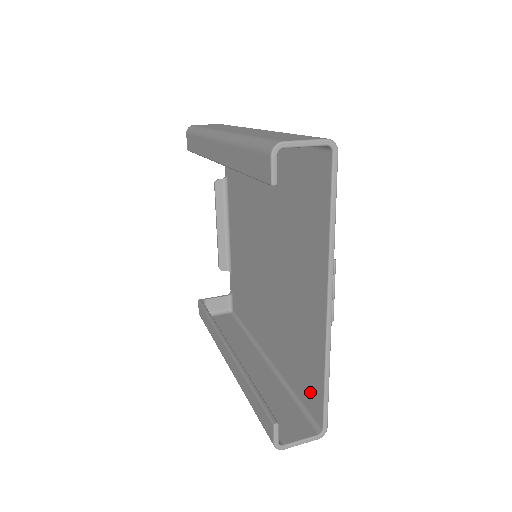
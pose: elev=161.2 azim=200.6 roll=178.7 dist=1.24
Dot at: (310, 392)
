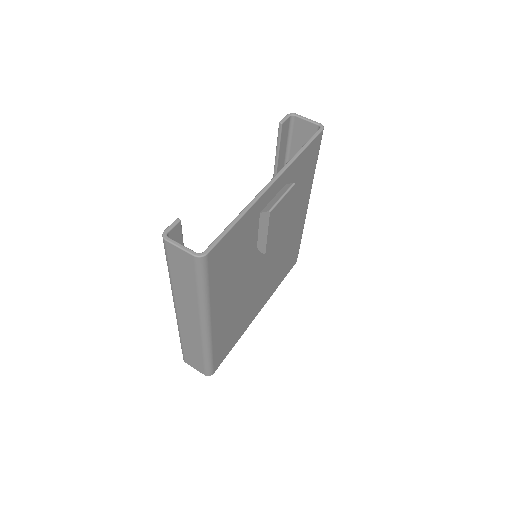
Dot at: occluded
